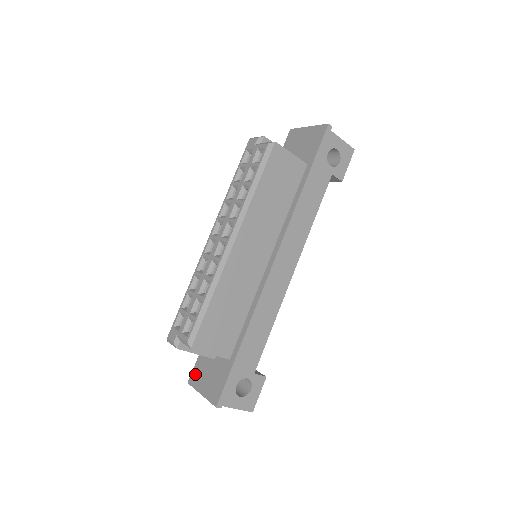
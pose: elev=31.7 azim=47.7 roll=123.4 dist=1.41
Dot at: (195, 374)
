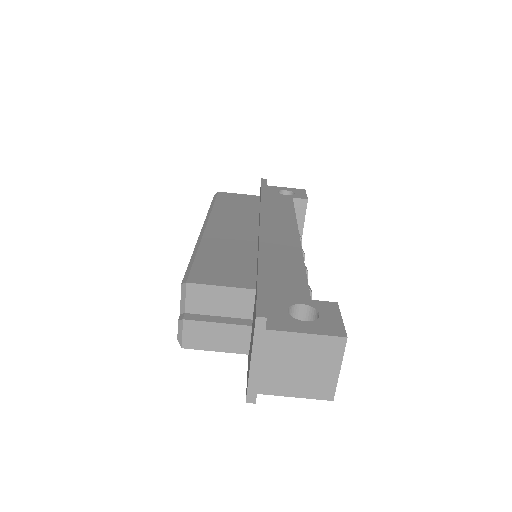
Dot at: (247, 379)
